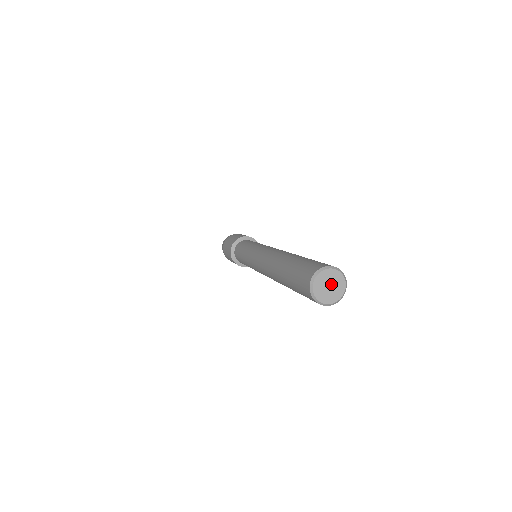
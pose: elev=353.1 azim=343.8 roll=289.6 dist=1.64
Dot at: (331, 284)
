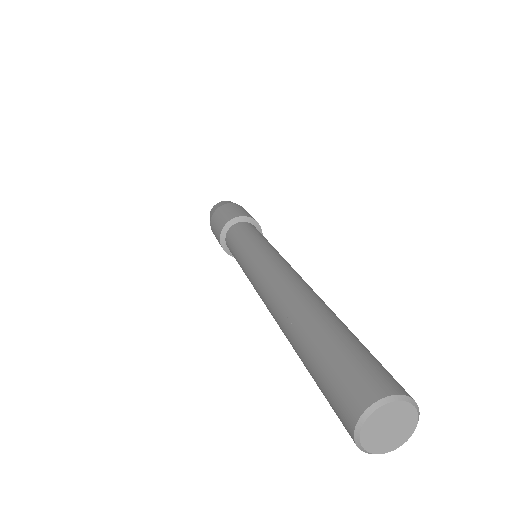
Dot at: (392, 424)
